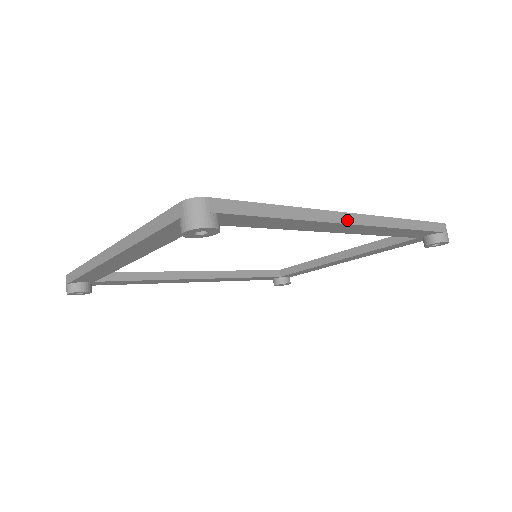
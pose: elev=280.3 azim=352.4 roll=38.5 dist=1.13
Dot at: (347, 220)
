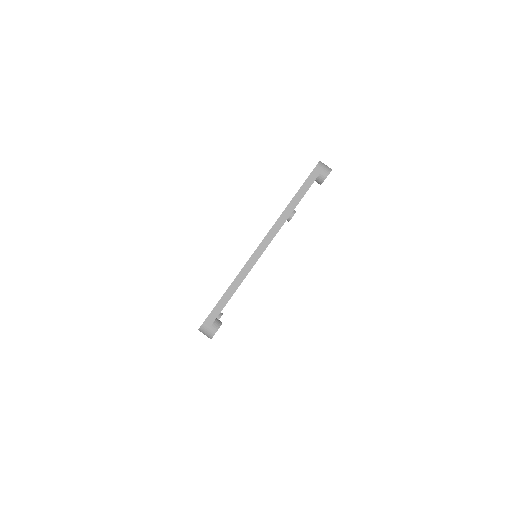
Dot at: occluded
